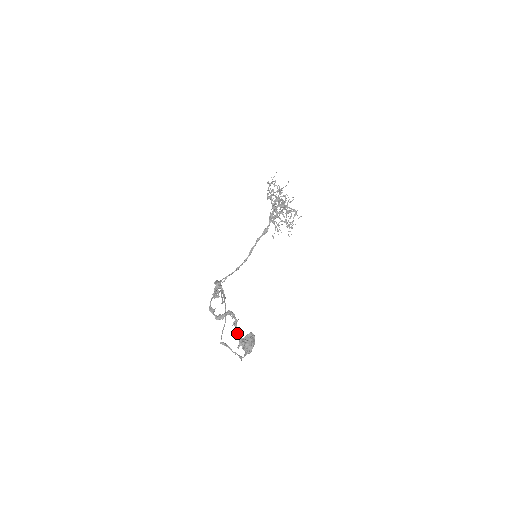
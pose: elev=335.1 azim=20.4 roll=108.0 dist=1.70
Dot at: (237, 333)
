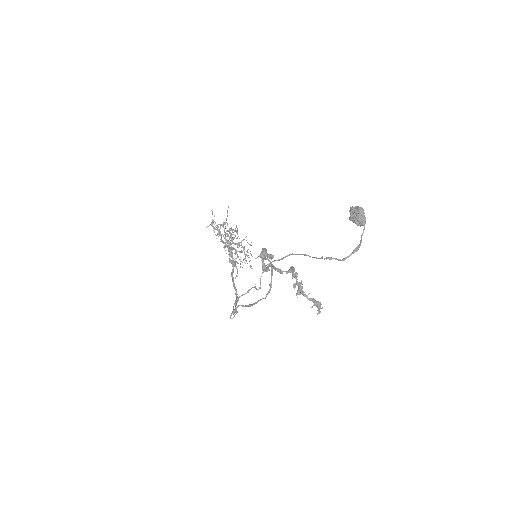
Dot at: (308, 298)
